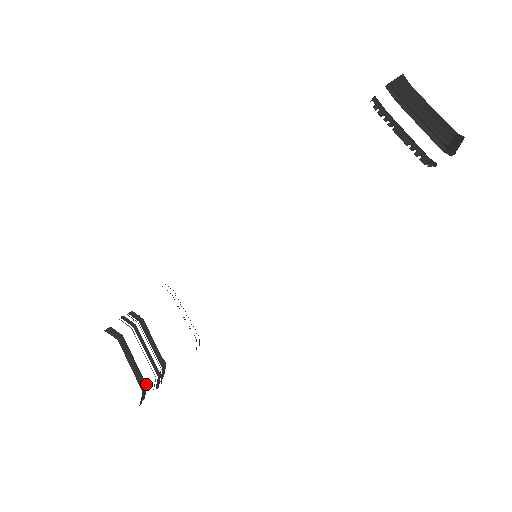
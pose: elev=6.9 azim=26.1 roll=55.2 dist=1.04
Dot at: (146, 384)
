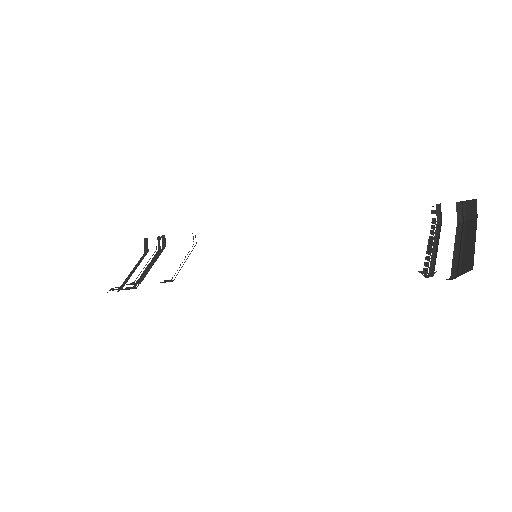
Dot at: occluded
